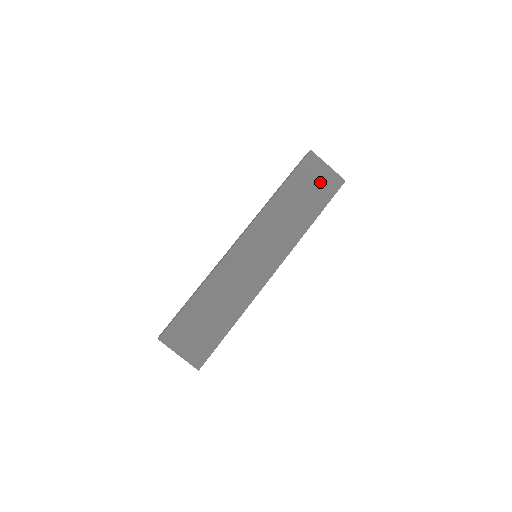
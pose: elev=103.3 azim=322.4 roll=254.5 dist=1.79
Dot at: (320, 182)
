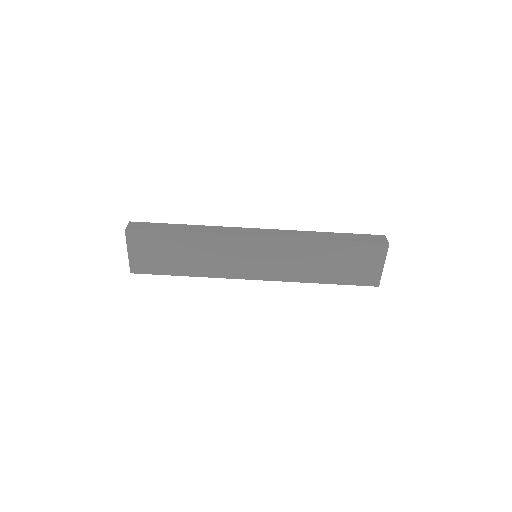
Dot at: (362, 268)
